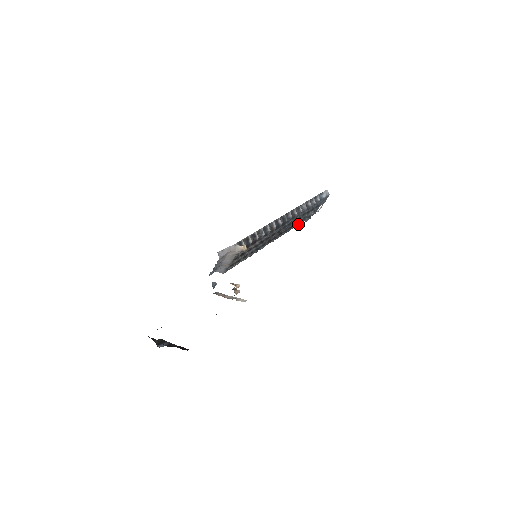
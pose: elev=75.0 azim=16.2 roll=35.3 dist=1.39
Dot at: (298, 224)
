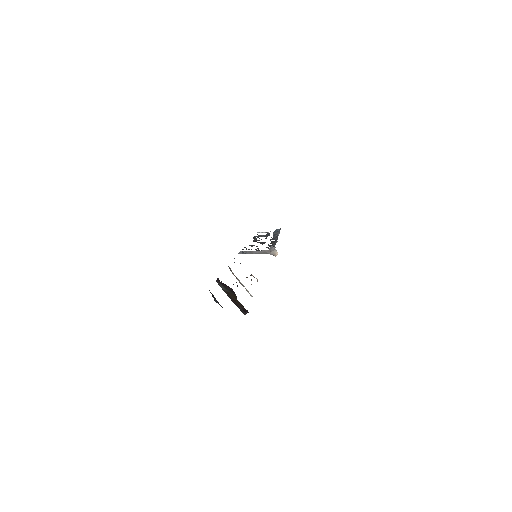
Dot at: (254, 237)
